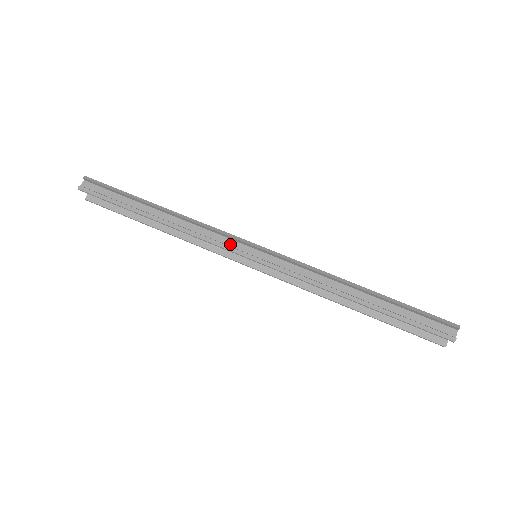
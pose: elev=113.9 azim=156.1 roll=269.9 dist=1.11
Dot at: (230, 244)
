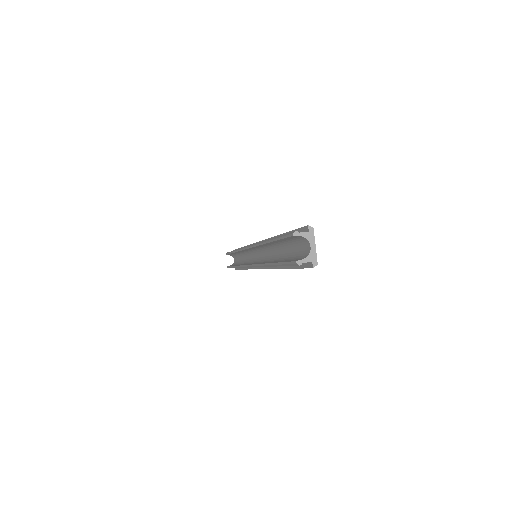
Dot at: occluded
